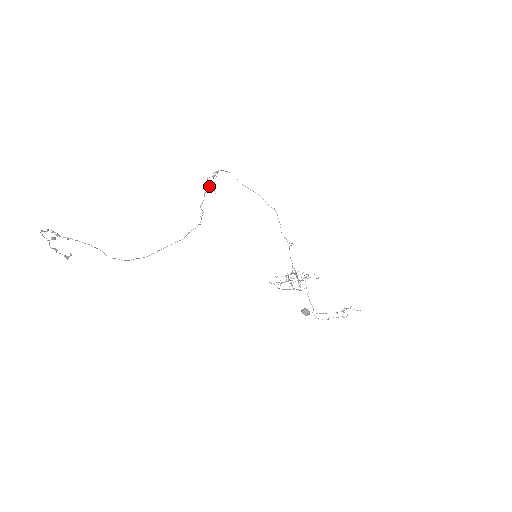
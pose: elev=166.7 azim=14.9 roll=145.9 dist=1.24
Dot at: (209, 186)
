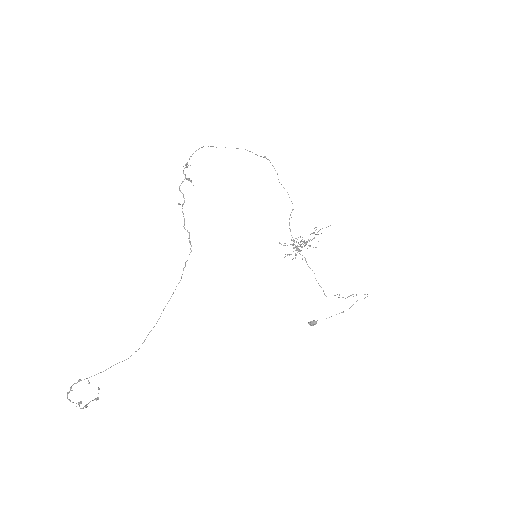
Dot at: (184, 201)
